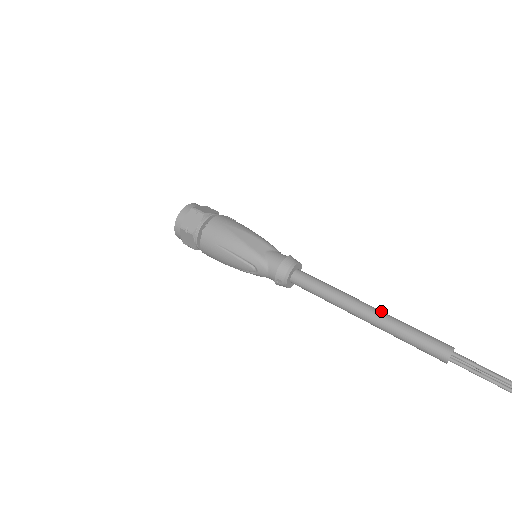
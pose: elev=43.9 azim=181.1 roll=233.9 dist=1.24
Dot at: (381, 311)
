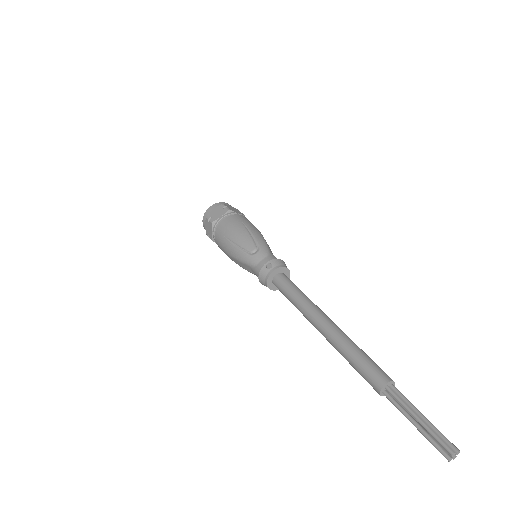
Dot at: occluded
